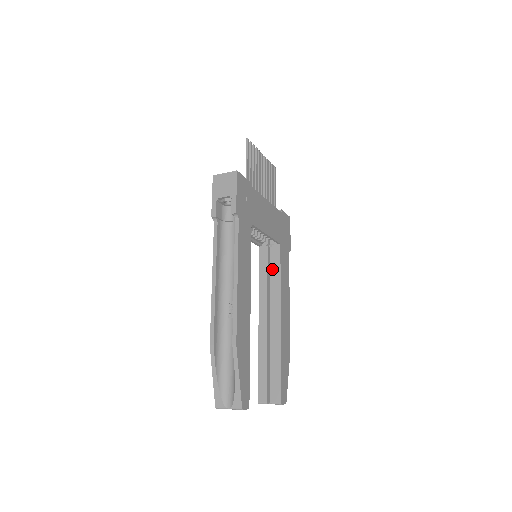
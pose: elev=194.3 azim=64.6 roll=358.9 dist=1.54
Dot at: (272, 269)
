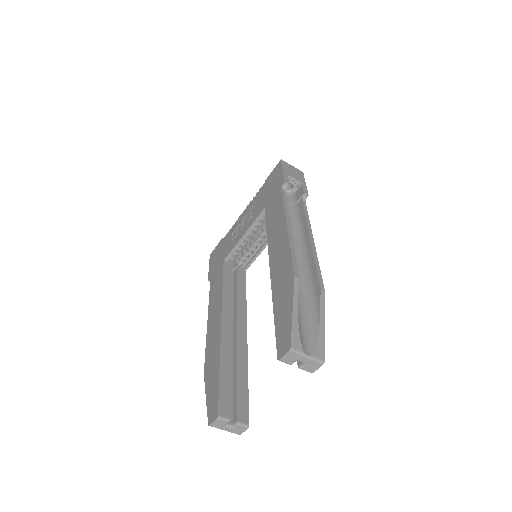
Dot at: (238, 286)
